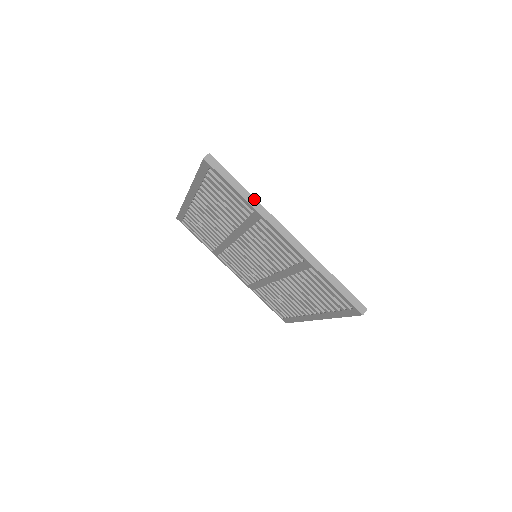
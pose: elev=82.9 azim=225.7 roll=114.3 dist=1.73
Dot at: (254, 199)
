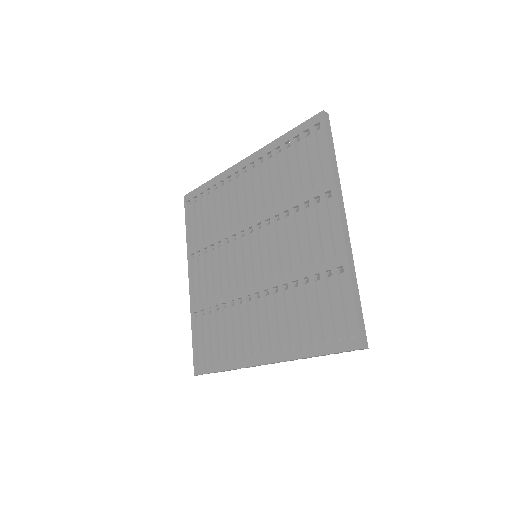
Dot at: (337, 171)
